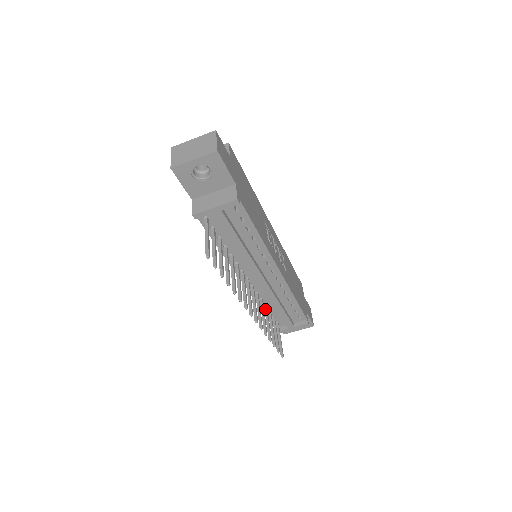
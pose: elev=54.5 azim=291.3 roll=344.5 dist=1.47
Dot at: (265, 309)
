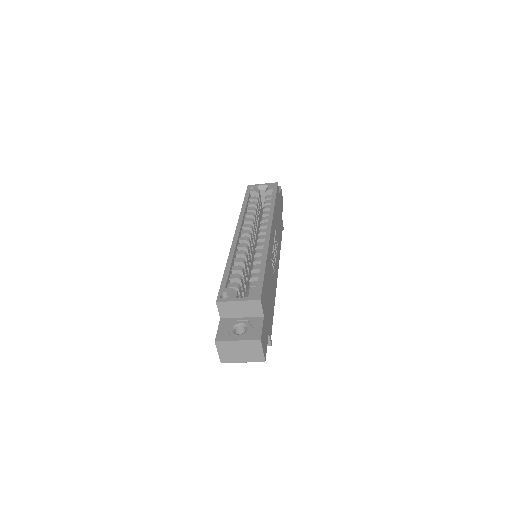
Dot at: occluded
